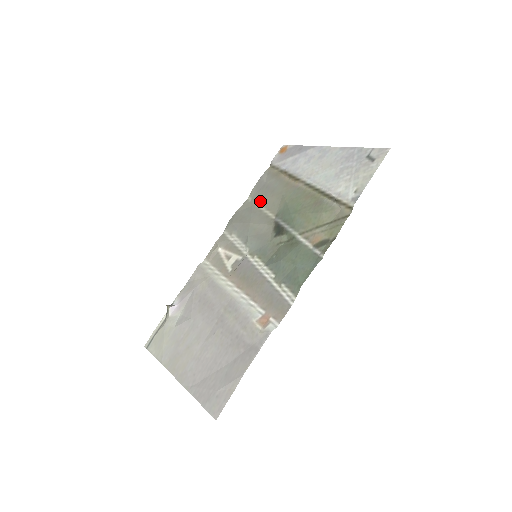
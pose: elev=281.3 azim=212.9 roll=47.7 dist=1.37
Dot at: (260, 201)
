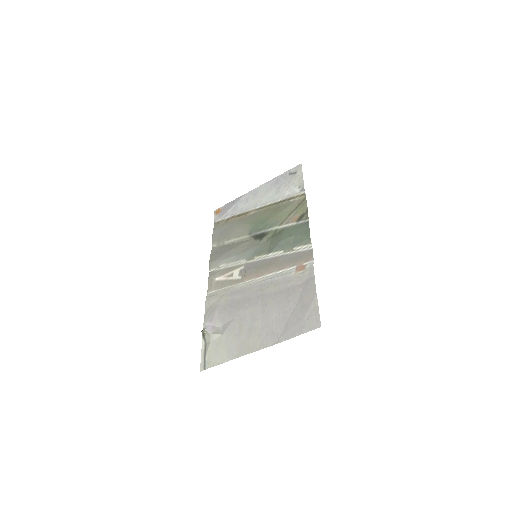
Dot at: (226, 239)
